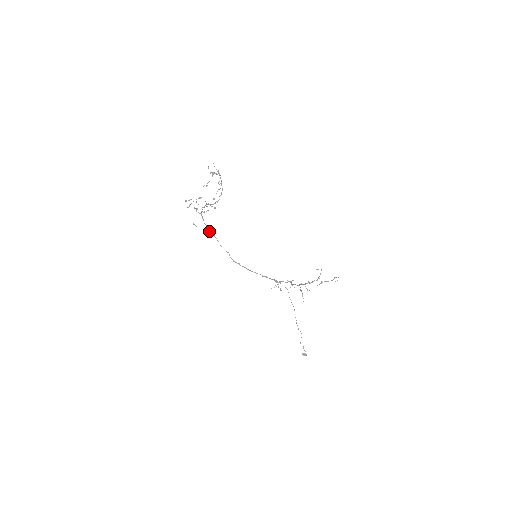
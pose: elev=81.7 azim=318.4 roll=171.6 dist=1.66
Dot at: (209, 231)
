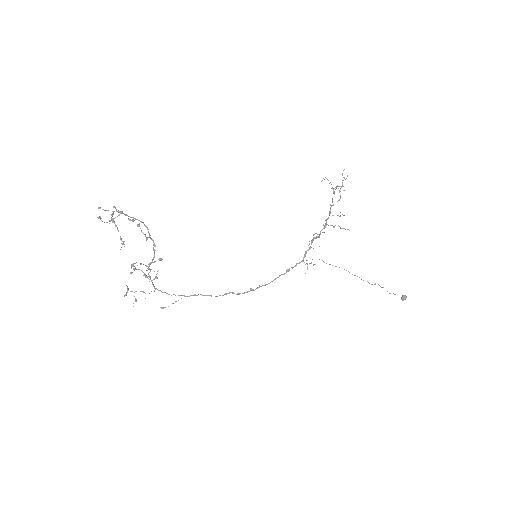
Dot at: occluded
